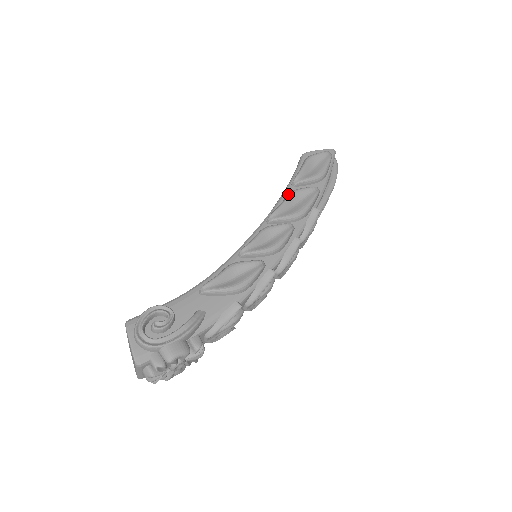
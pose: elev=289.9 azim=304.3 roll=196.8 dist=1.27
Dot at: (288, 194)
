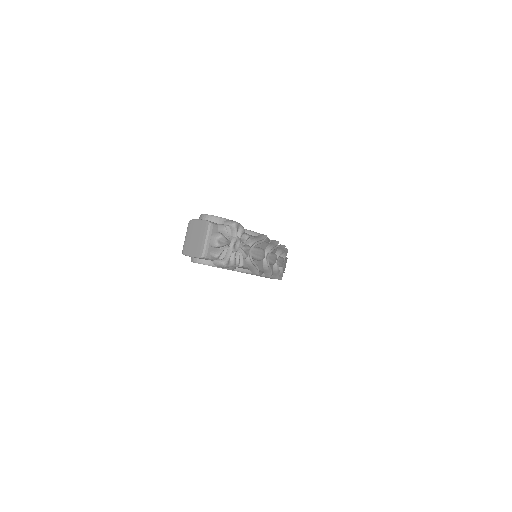
Dot at: occluded
